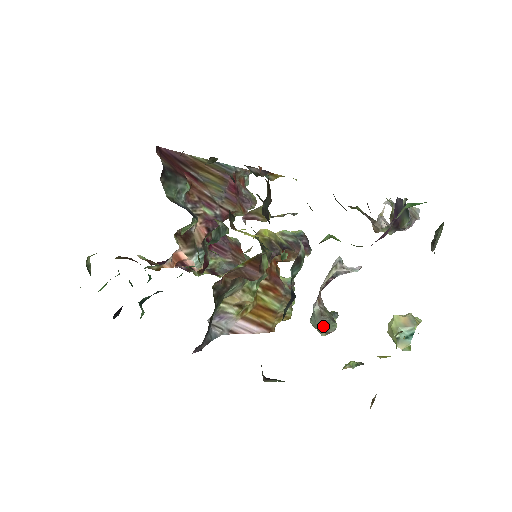
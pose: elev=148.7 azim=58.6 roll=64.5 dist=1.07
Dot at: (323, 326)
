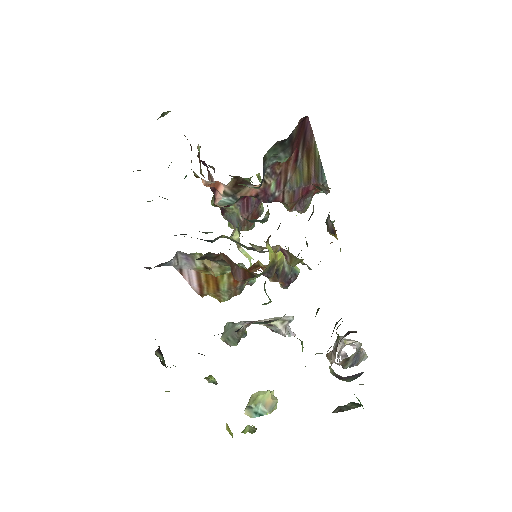
Dot at: (229, 337)
